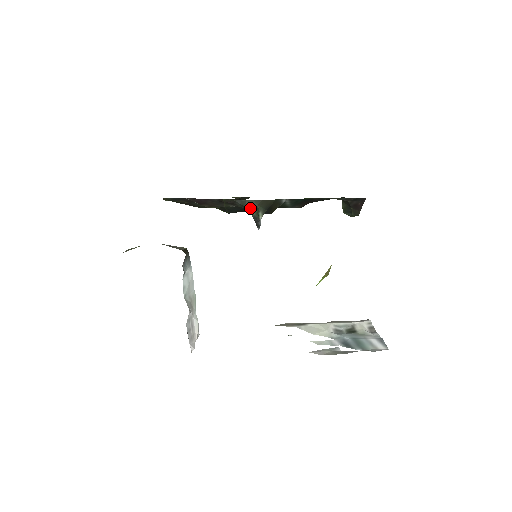
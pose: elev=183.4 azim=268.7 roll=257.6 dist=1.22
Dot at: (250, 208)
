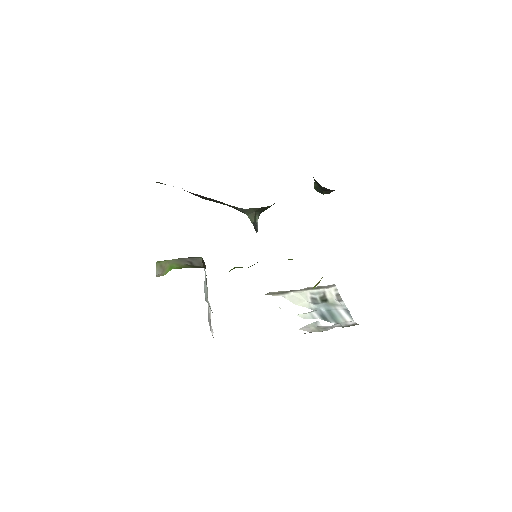
Dot at: (249, 215)
